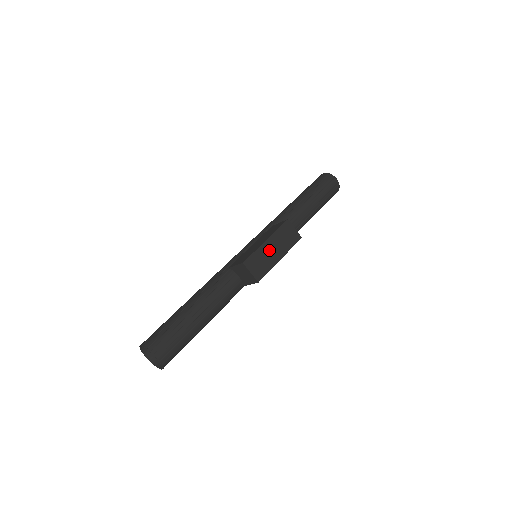
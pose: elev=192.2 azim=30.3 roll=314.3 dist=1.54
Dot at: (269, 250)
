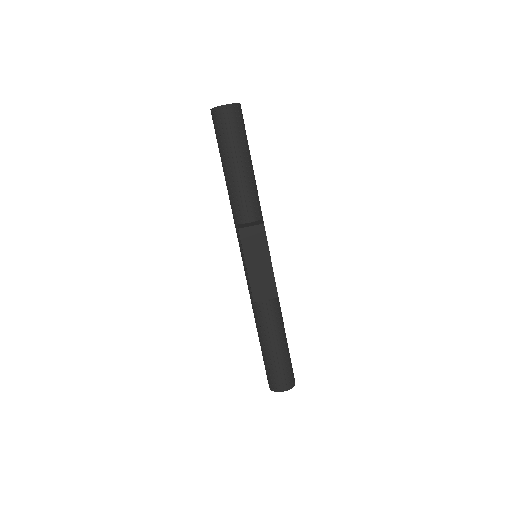
Dot at: (256, 269)
